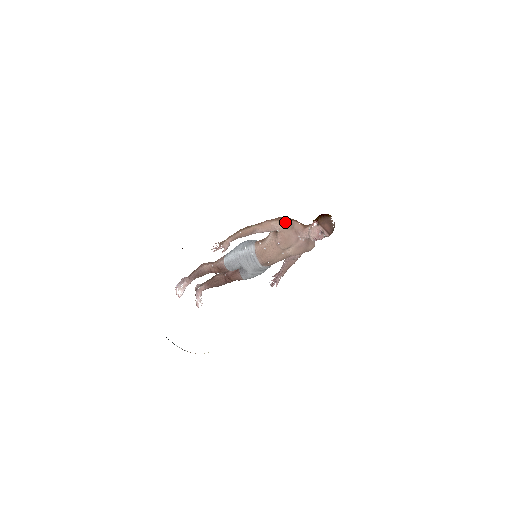
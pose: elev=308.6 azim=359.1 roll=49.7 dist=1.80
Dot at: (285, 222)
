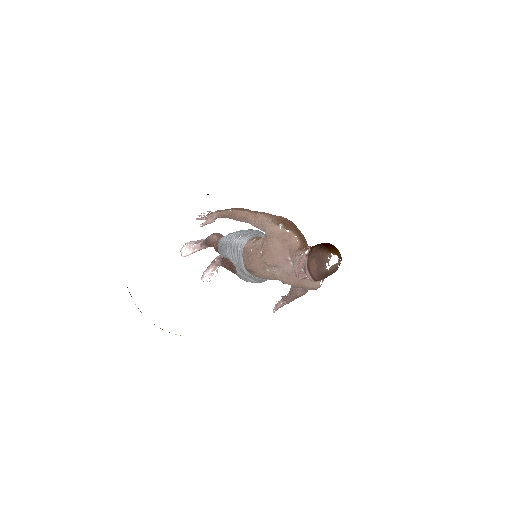
Dot at: (276, 226)
